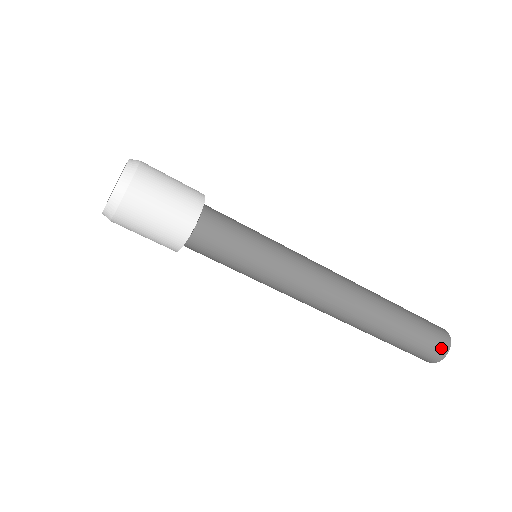
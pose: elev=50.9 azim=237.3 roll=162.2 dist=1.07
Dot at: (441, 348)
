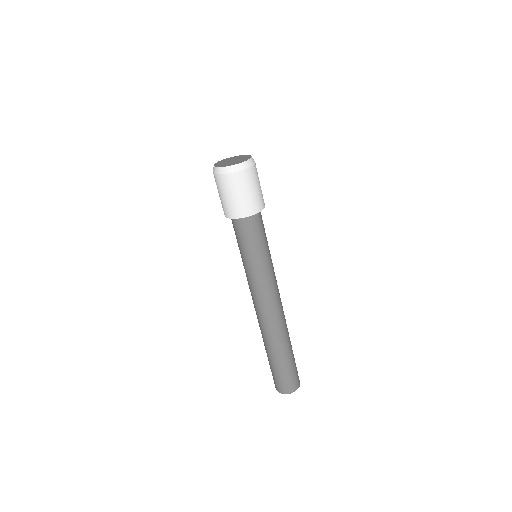
Dot at: (287, 388)
